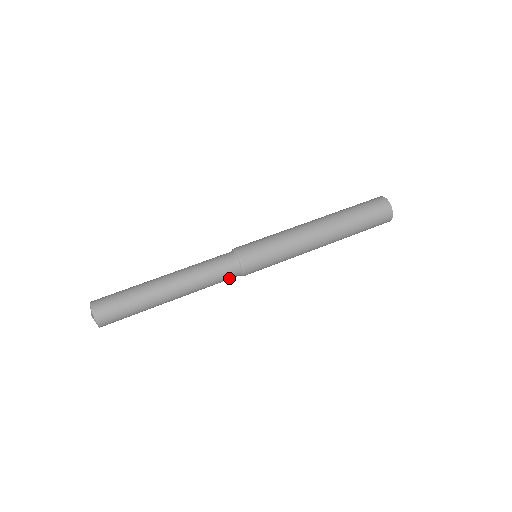
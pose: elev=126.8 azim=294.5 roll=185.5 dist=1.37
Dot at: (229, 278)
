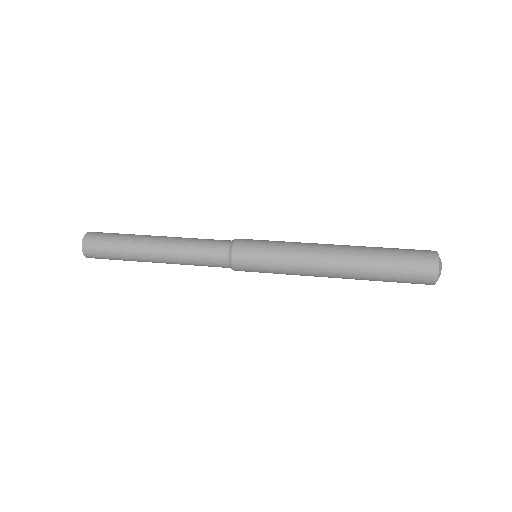
Dot at: (217, 266)
